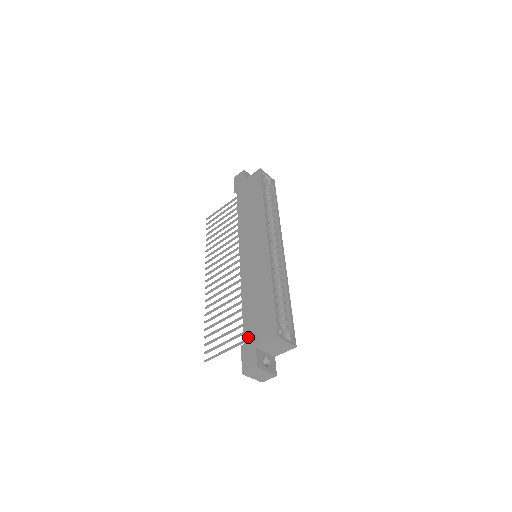
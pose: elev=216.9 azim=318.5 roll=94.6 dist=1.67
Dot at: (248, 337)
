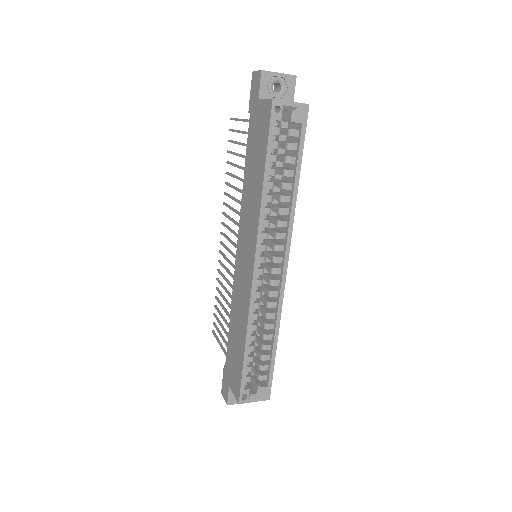
Dot at: (227, 366)
